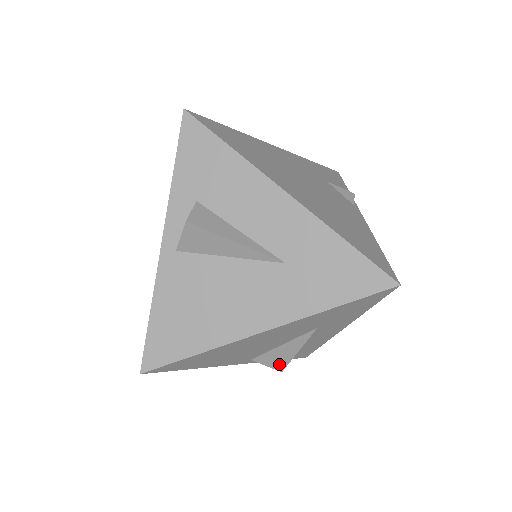
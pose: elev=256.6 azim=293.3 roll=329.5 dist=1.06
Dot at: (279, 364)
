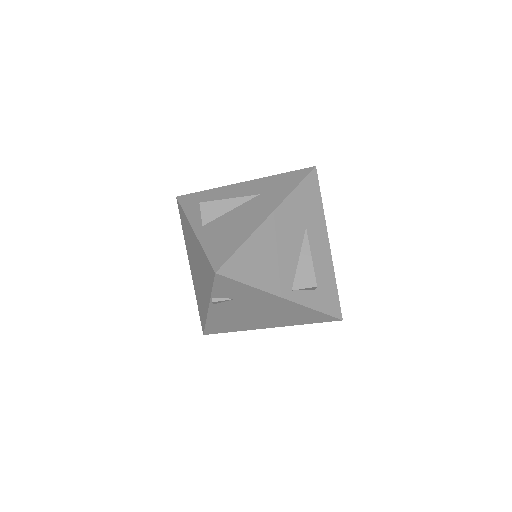
Dot at: (310, 280)
